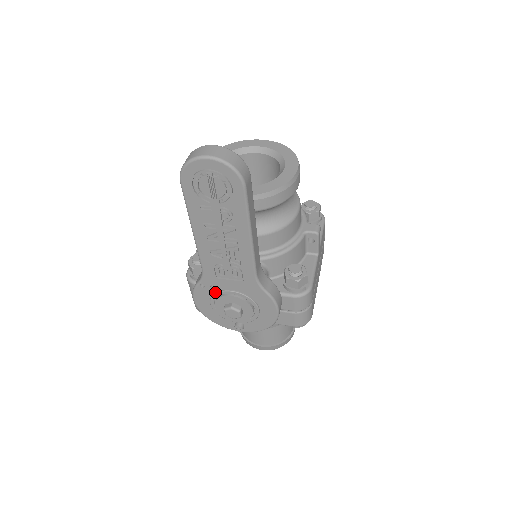
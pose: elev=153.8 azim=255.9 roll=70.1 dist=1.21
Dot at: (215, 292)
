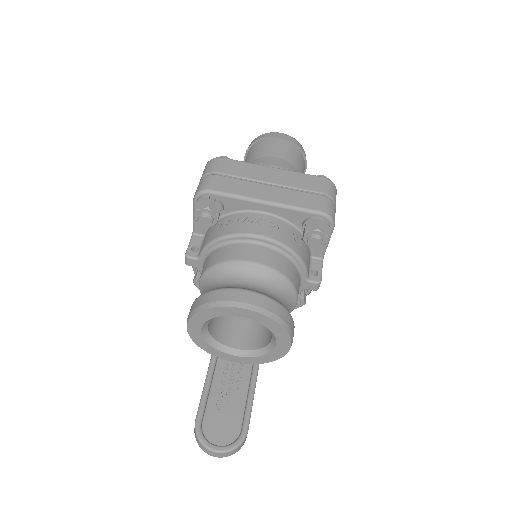
Dot at: occluded
